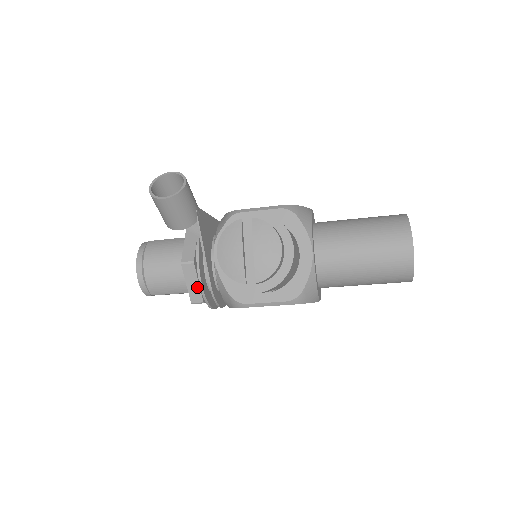
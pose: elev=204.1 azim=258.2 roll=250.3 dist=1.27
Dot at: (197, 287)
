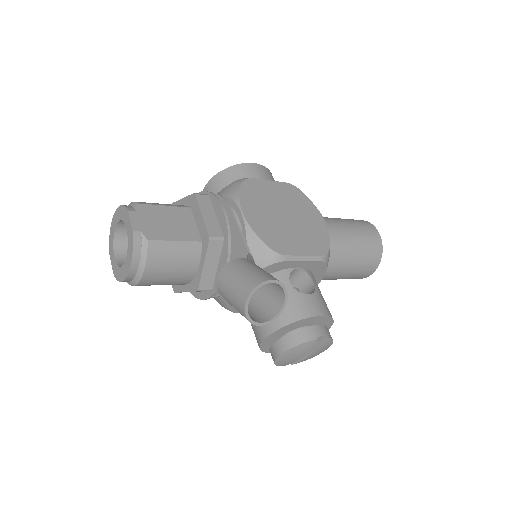
Dot at: occluded
